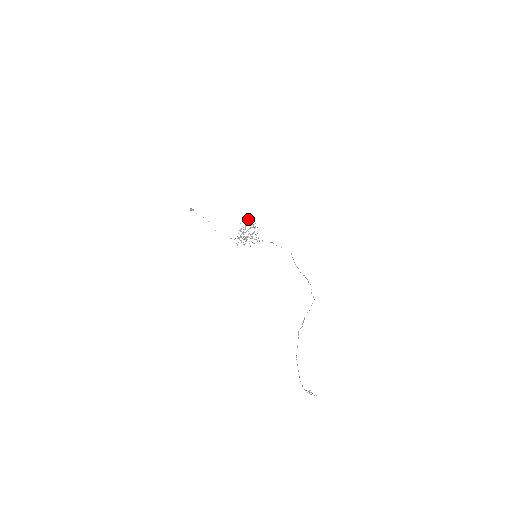
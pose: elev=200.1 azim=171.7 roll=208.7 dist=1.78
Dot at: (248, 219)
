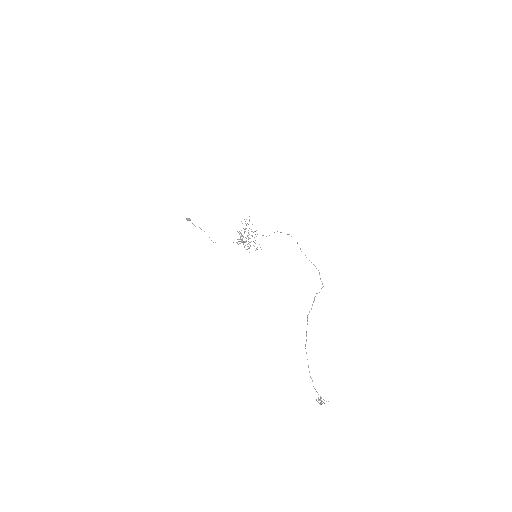
Dot at: (248, 224)
